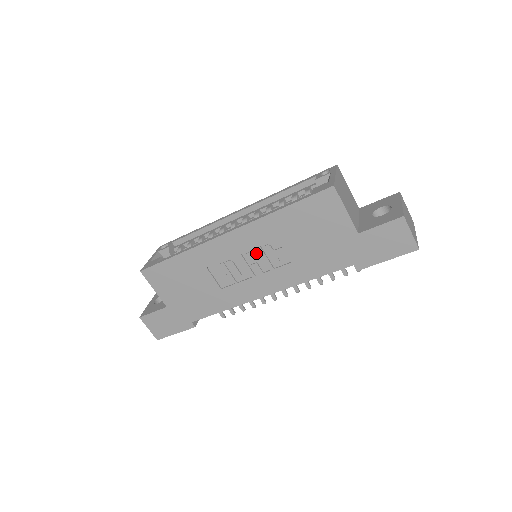
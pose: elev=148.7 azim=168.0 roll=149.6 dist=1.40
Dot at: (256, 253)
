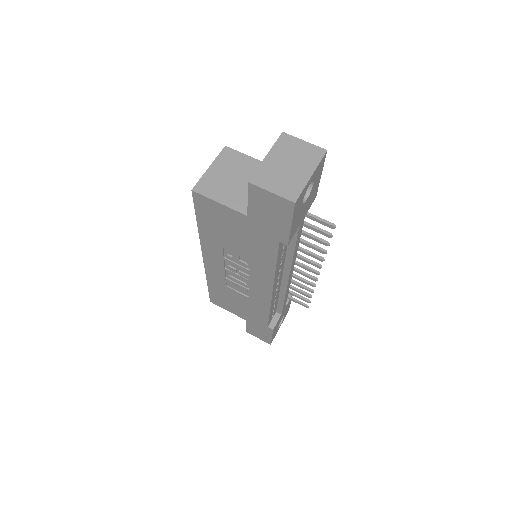
Dot at: (230, 263)
